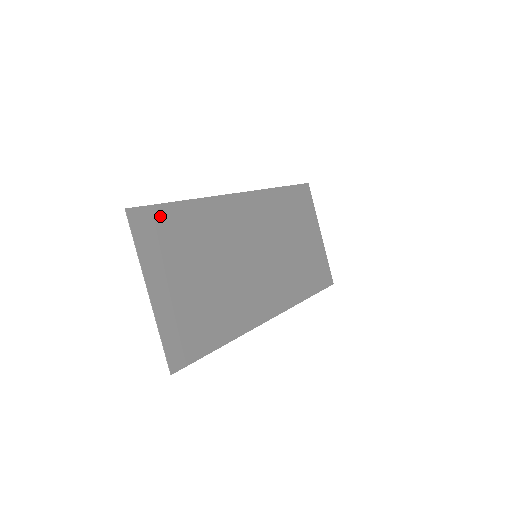
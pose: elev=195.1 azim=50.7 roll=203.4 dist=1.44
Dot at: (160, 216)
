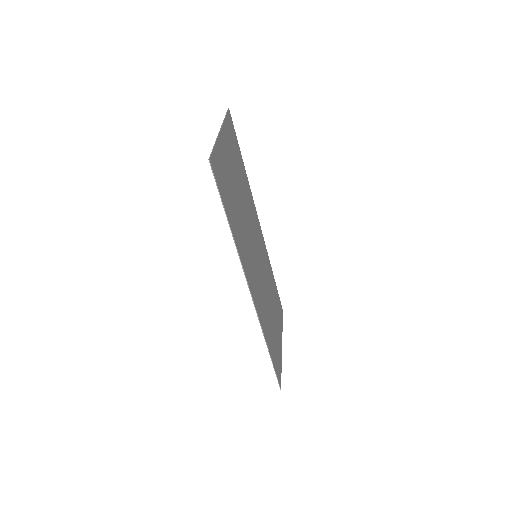
Dot at: (236, 140)
